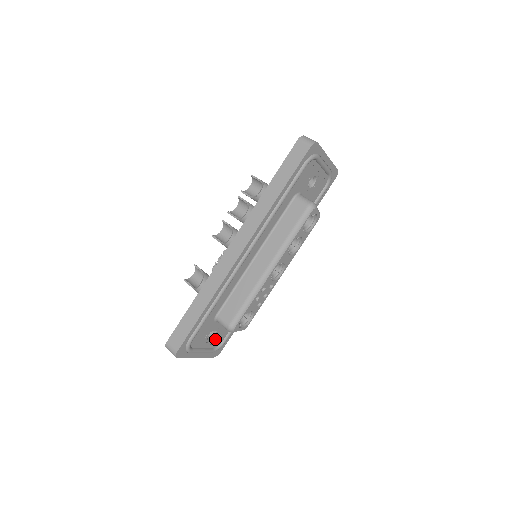
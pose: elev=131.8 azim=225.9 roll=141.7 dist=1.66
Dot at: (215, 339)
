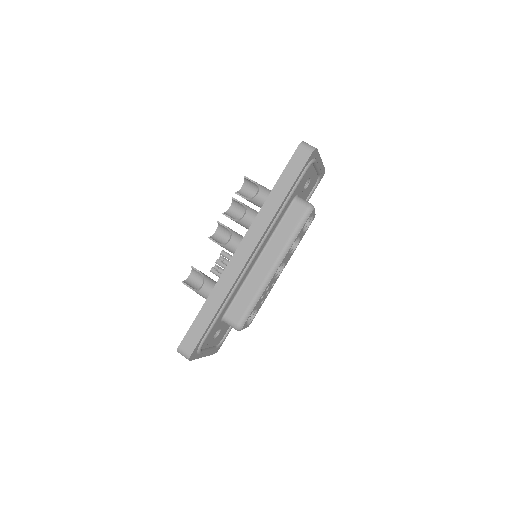
Dot at: (218, 337)
